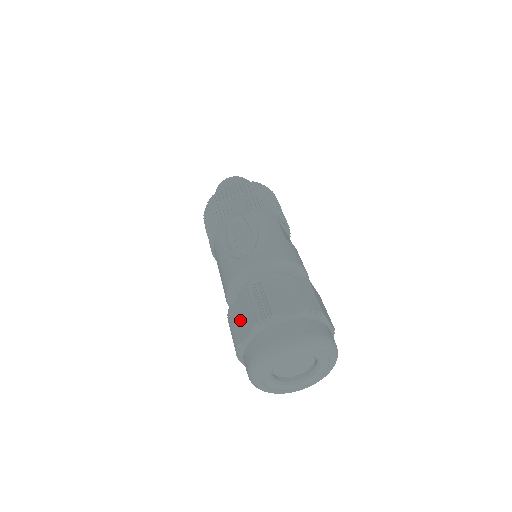
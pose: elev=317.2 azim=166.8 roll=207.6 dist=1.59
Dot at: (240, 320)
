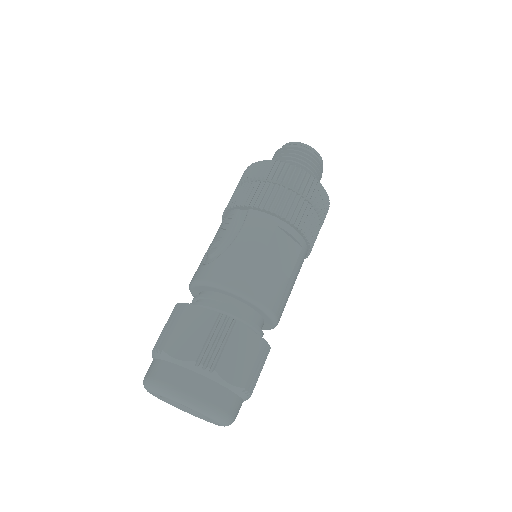
Dot at: occluded
